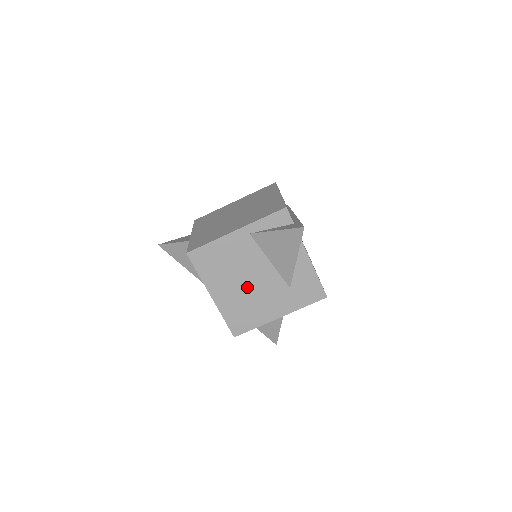
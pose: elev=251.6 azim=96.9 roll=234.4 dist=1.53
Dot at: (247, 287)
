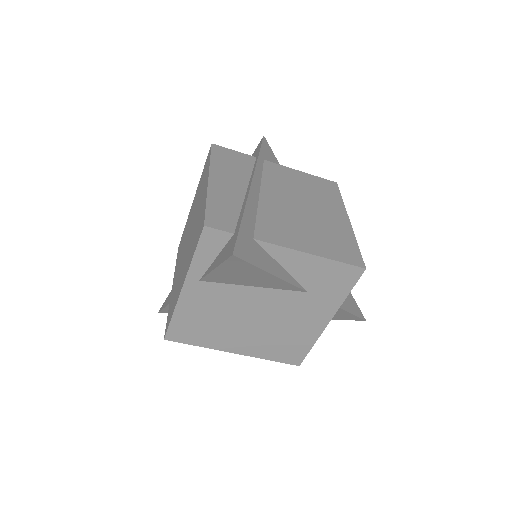
Dot at: (259, 323)
